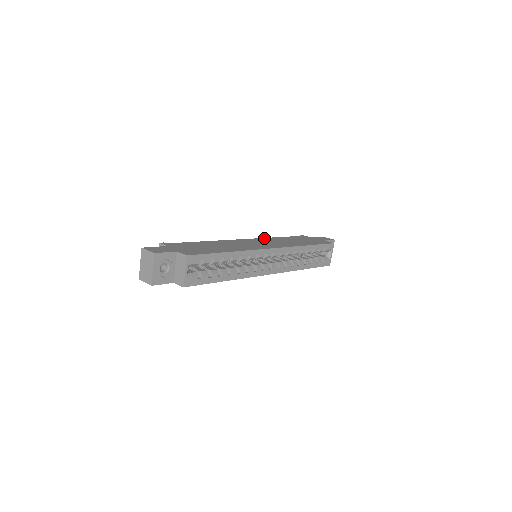
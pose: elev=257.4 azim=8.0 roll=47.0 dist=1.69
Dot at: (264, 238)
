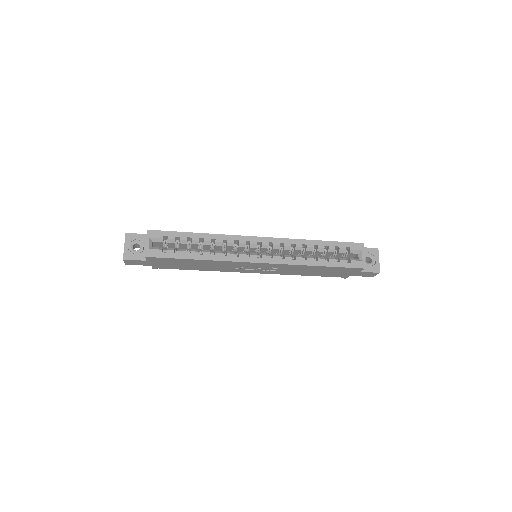
Dot at: occluded
